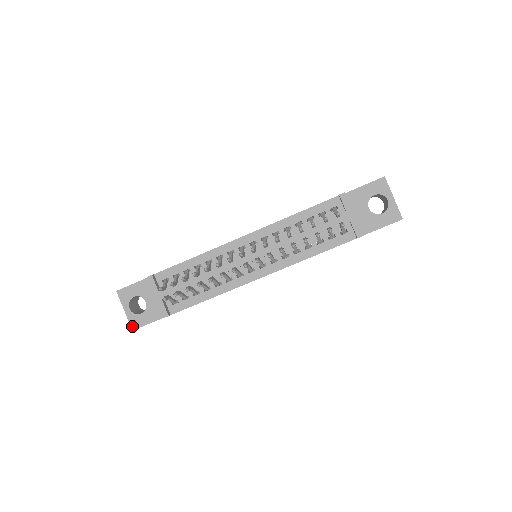
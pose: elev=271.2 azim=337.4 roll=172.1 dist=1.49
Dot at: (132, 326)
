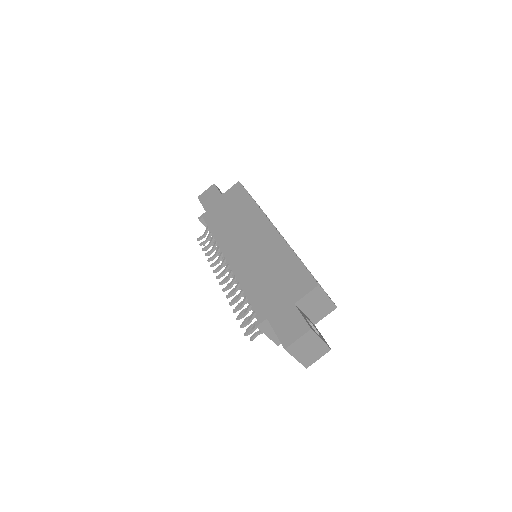
Dot at: occluded
